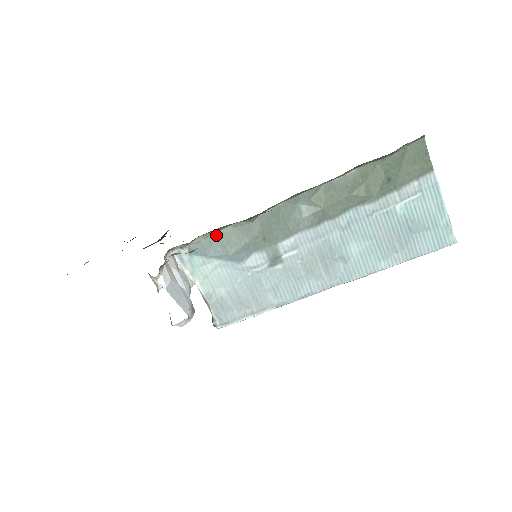
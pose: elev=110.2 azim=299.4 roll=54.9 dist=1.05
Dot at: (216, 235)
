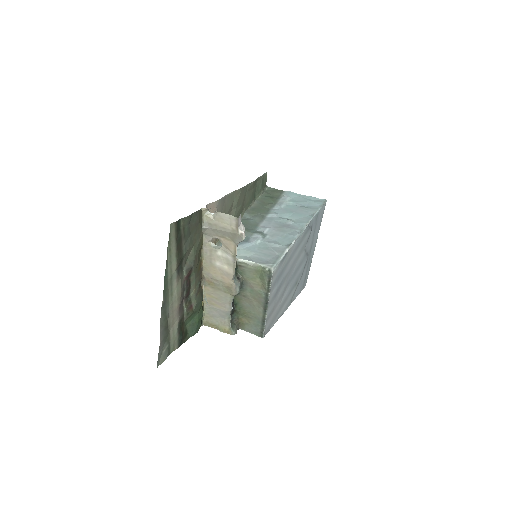
Dot at: occluded
